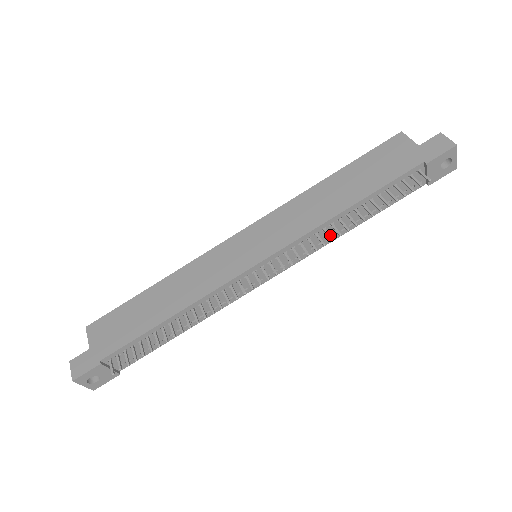
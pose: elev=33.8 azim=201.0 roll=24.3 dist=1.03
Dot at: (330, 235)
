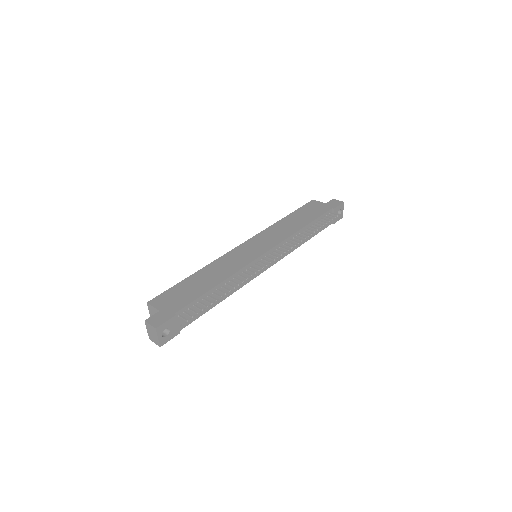
Dot at: (300, 239)
